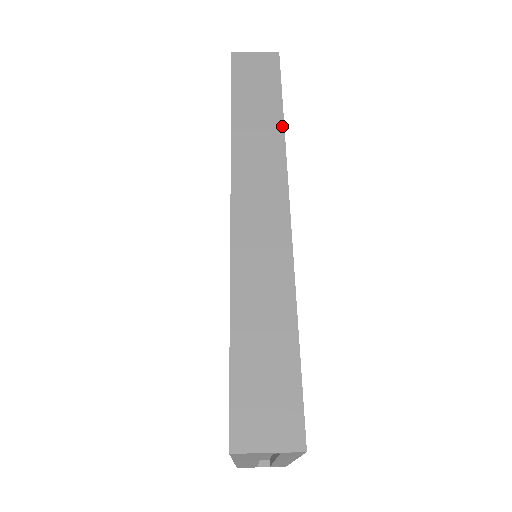
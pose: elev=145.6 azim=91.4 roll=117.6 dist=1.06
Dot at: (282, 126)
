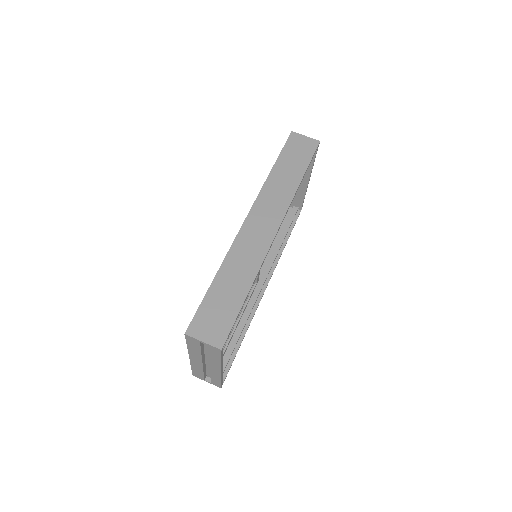
Dot at: (297, 186)
